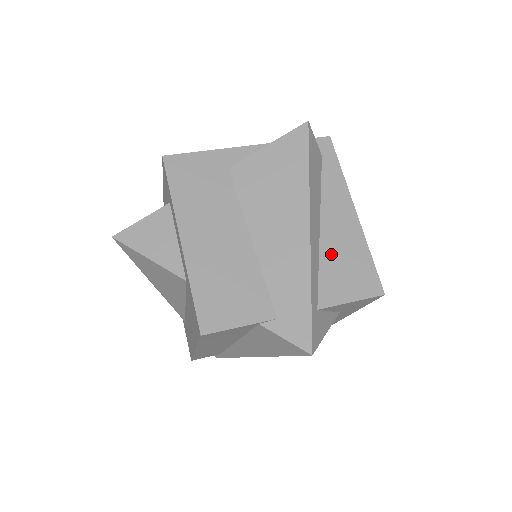
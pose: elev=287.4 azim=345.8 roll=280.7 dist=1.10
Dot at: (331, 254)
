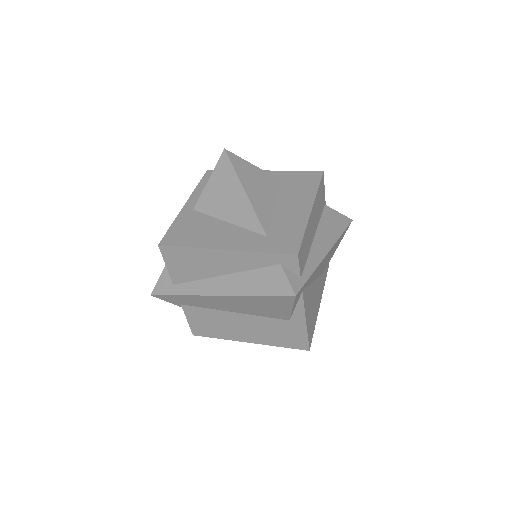
Dot at: occluded
